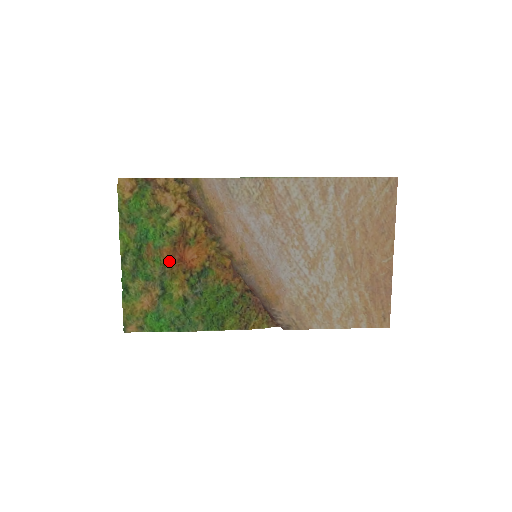
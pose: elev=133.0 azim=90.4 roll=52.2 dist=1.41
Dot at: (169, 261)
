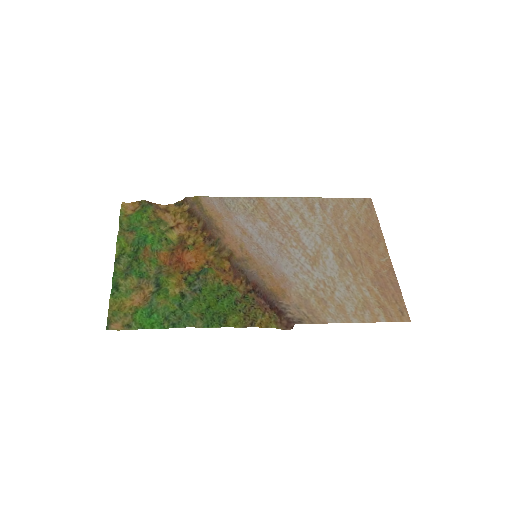
Dot at: (166, 264)
